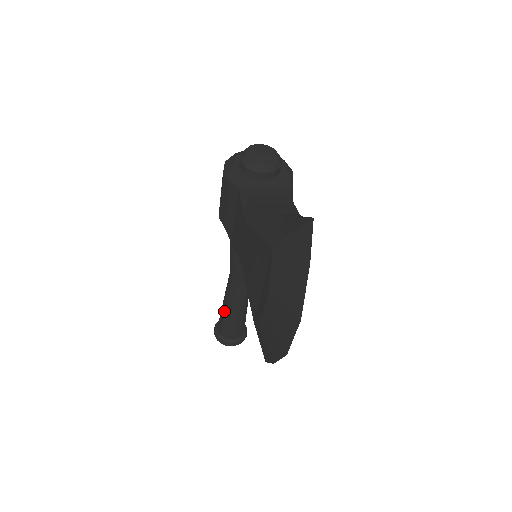
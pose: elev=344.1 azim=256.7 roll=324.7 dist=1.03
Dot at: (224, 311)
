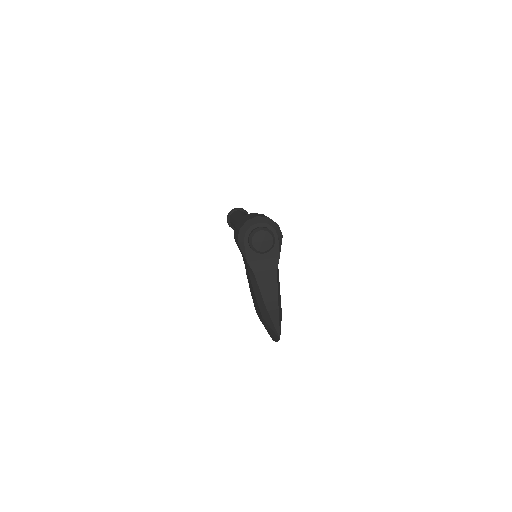
Dot at: occluded
